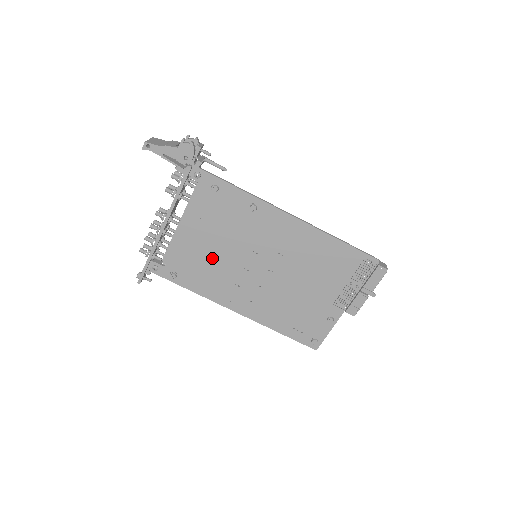
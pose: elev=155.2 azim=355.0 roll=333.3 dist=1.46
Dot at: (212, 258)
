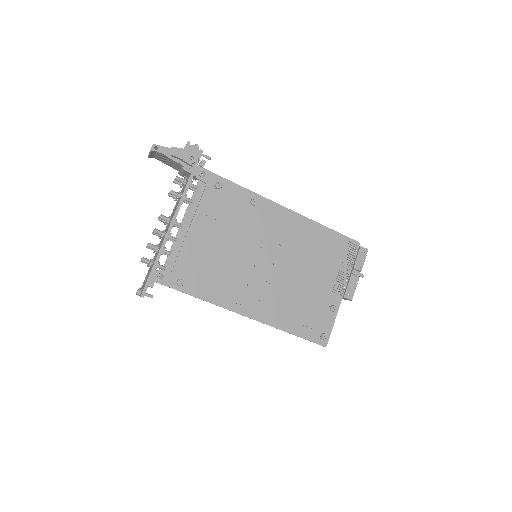
Dot at: (219, 258)
